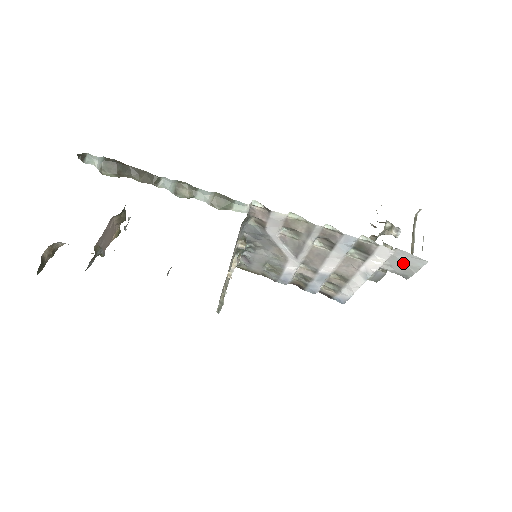
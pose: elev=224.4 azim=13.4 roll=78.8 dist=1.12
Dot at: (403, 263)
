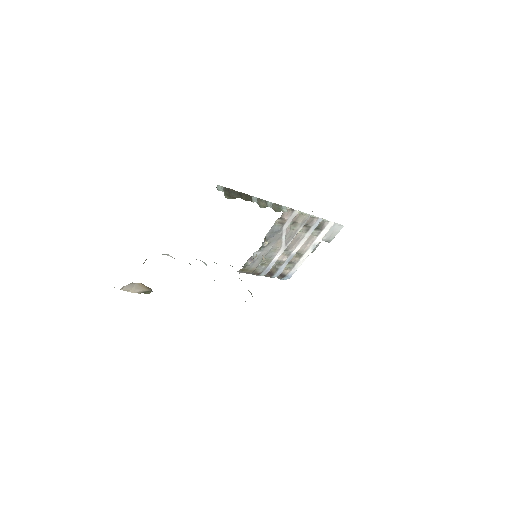
Dot at: (333, 231)
